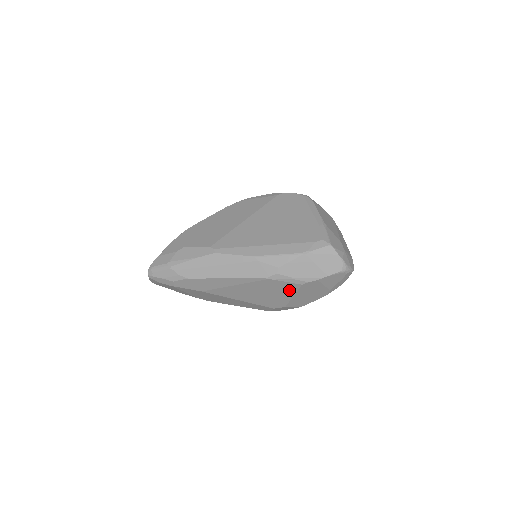
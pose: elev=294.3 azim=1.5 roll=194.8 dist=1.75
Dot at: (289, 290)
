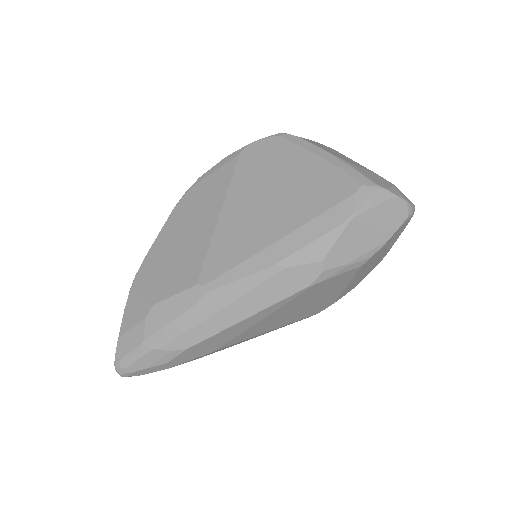
Dot at: (342, 282)
